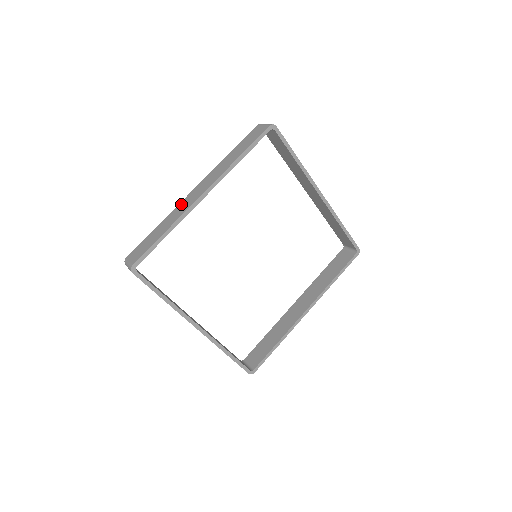
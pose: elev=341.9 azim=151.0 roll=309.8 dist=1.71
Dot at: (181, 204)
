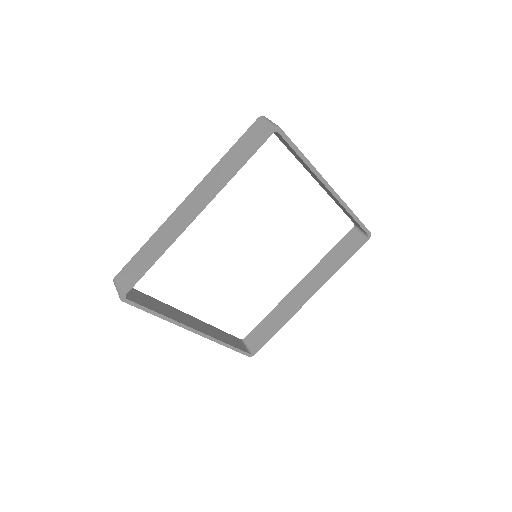
Dot at: (170, 220)
